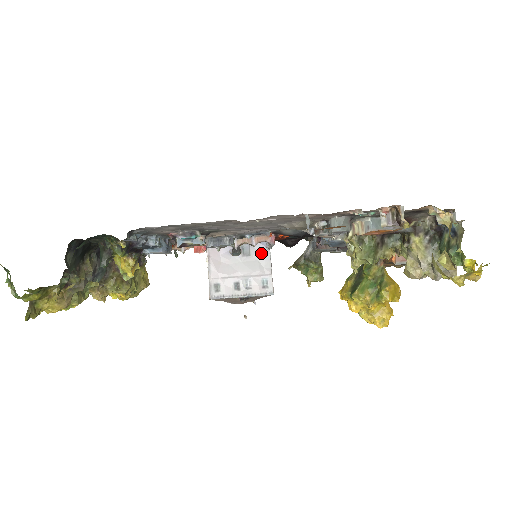
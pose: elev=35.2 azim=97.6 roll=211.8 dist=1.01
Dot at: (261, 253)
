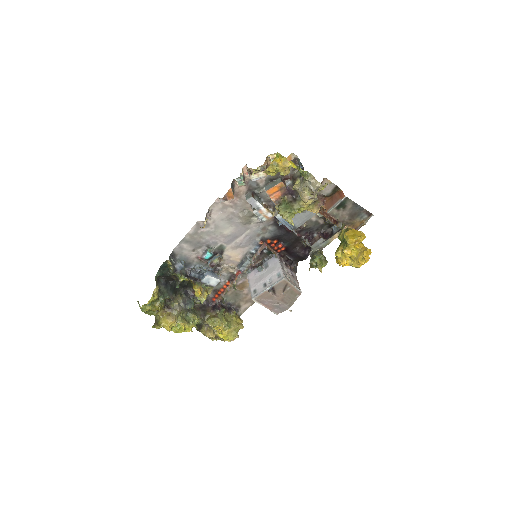
Dot at: (274, 262)
